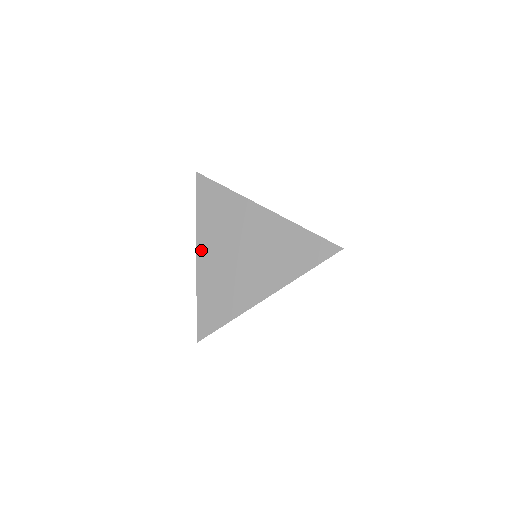
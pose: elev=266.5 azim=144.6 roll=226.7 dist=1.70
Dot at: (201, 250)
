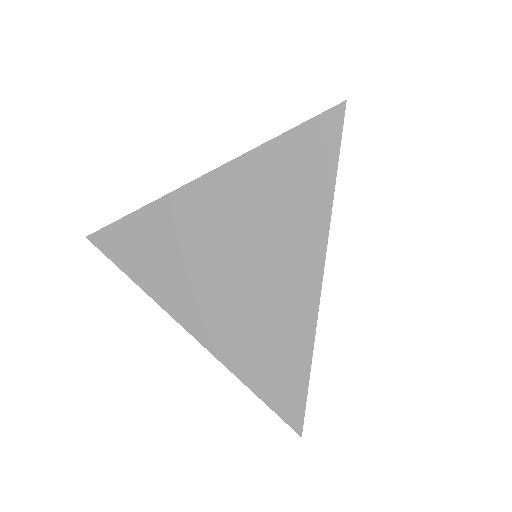
Dot at: (183, 316)
